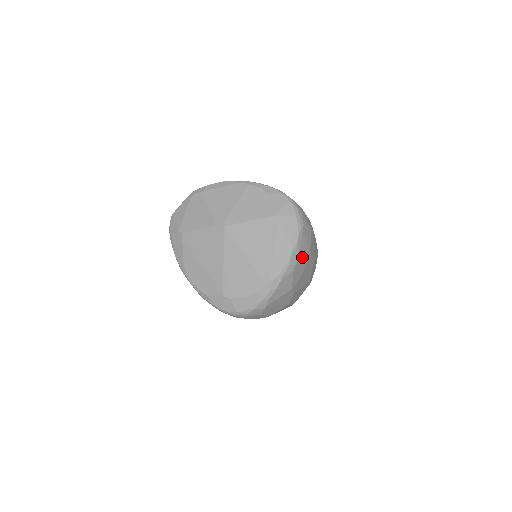
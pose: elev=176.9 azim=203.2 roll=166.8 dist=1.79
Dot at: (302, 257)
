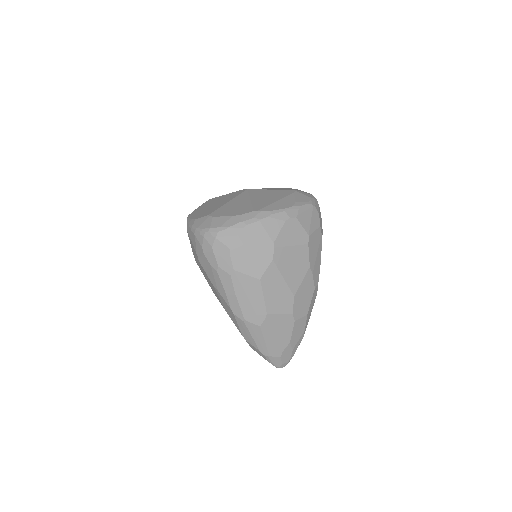
Dot at: (299, 224)
